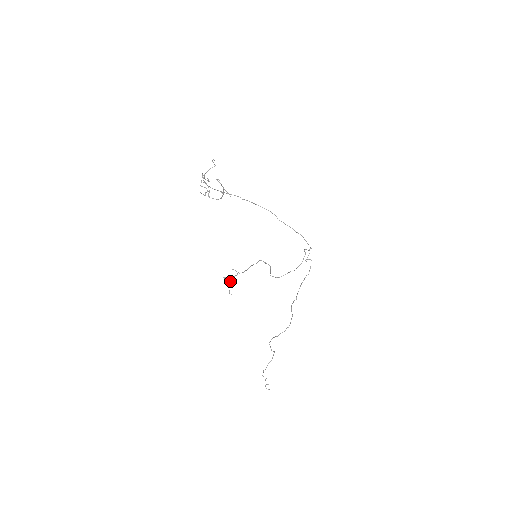
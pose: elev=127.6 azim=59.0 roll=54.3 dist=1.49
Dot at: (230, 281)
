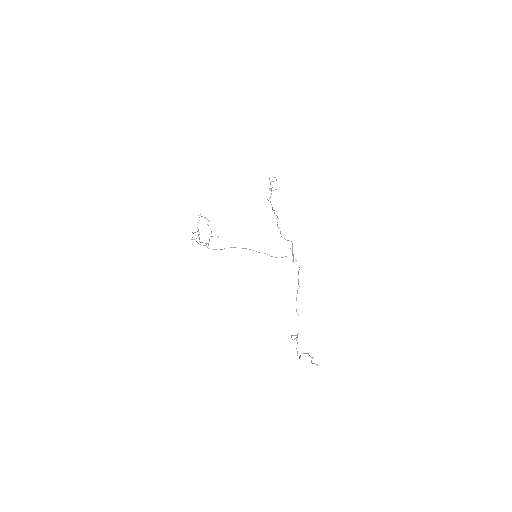
Dot at: (271, 188)
